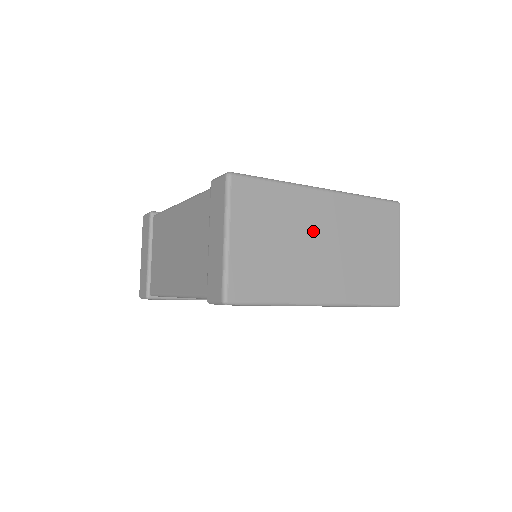
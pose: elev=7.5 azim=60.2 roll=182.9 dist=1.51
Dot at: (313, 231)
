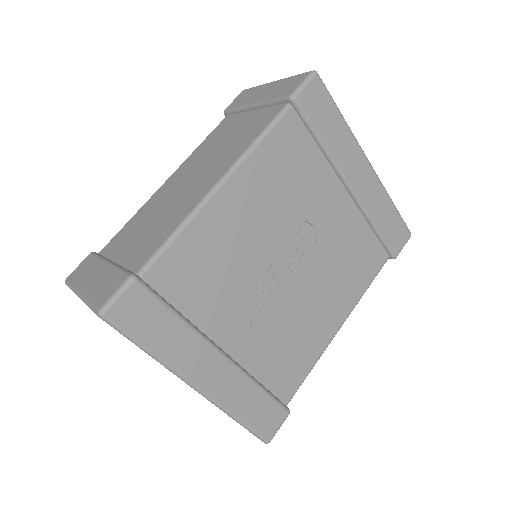
Dot at: occluded
